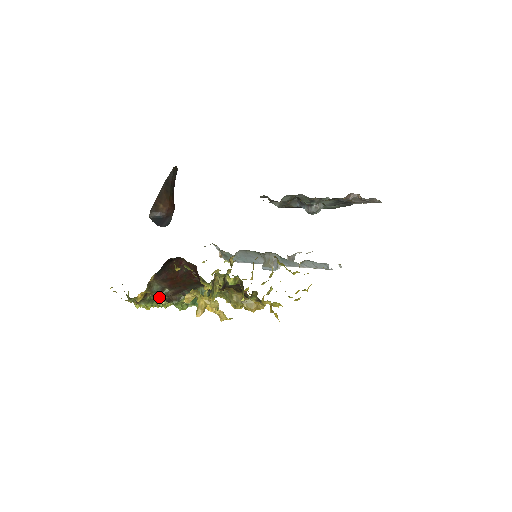
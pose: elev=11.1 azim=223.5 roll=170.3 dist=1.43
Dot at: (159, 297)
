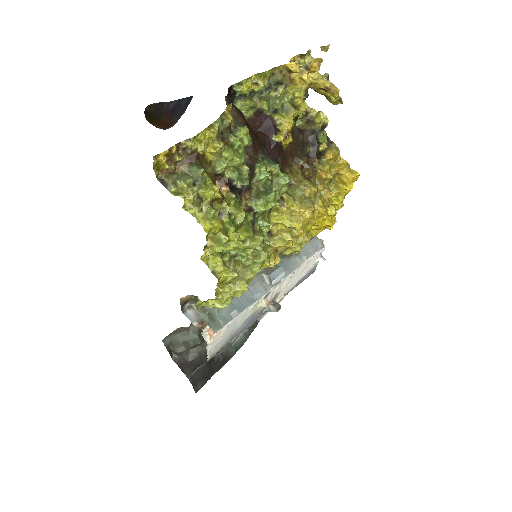
Dot at: (247, 129)
